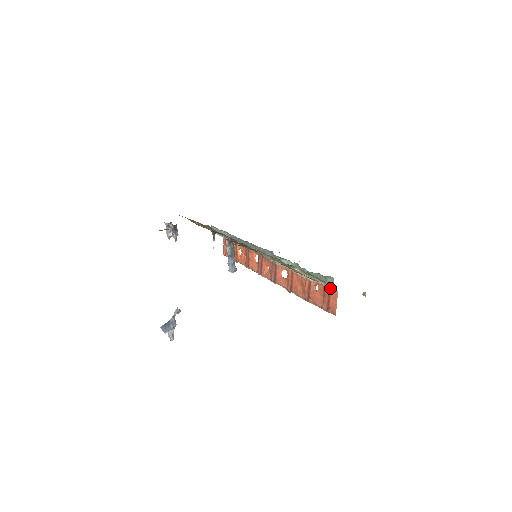
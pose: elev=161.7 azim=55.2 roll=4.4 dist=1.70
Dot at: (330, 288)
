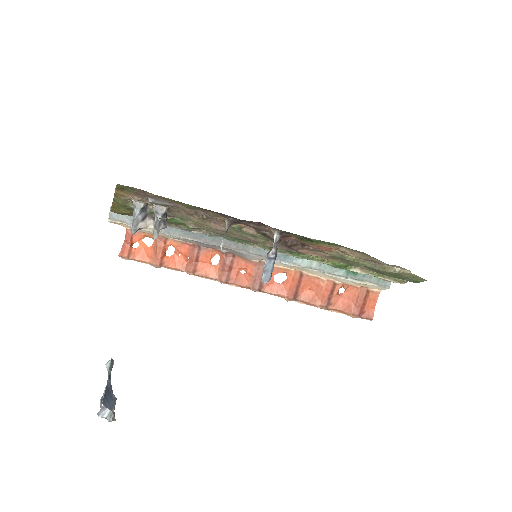
Dot at: (370, 289)
